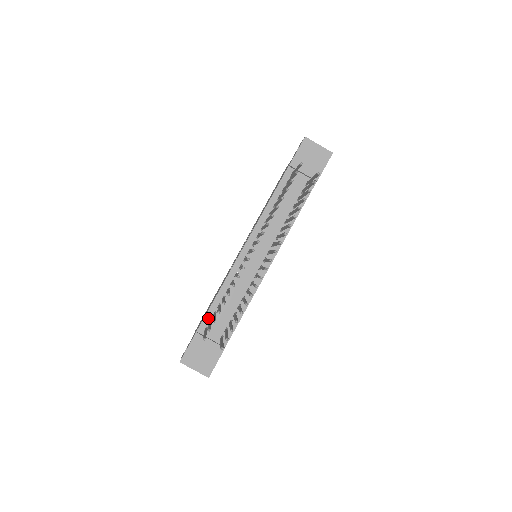
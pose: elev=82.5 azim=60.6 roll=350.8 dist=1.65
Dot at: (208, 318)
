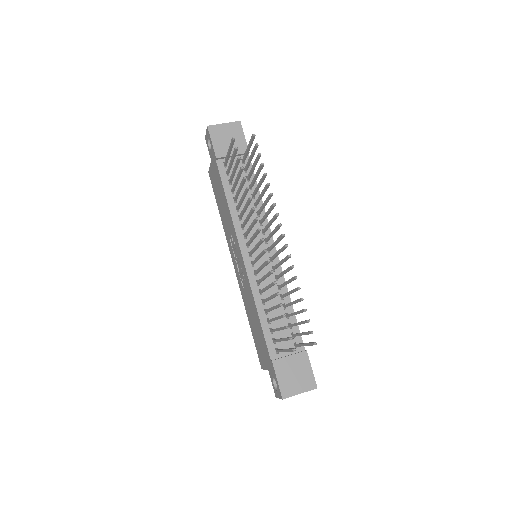
Dot at: (269, 340)
